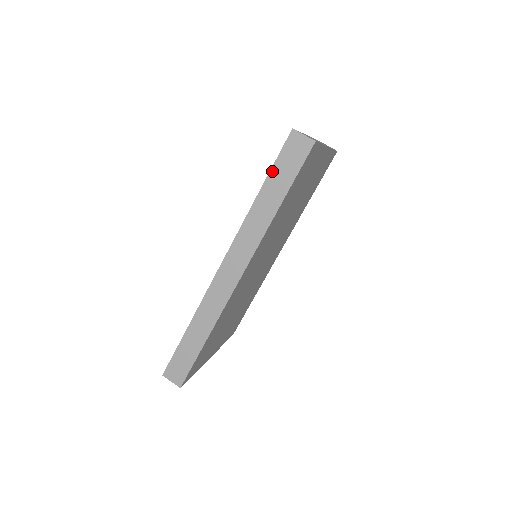
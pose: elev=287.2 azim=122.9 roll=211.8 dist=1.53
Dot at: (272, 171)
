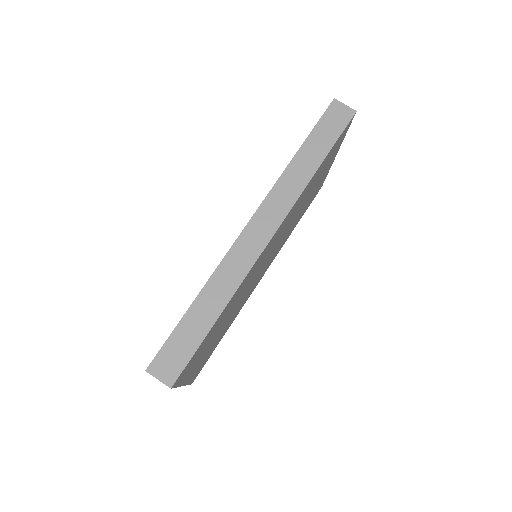
Dot at: (313, 132)
